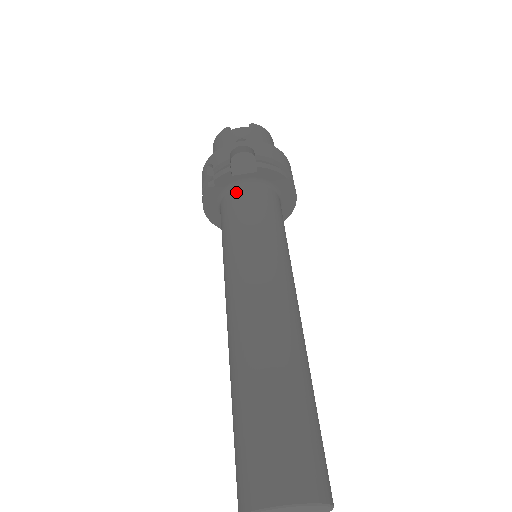
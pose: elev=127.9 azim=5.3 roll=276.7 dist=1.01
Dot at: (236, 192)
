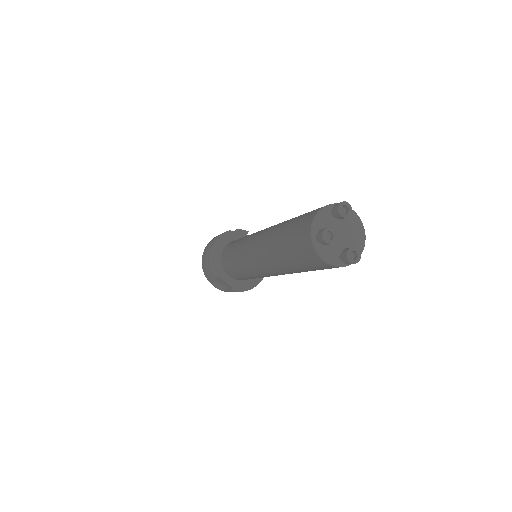
Dot at: occluded
